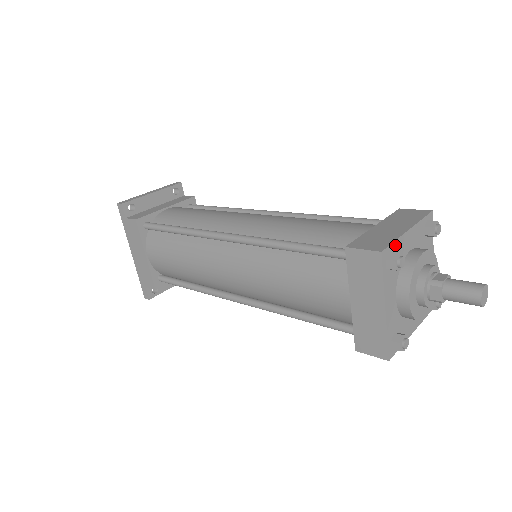
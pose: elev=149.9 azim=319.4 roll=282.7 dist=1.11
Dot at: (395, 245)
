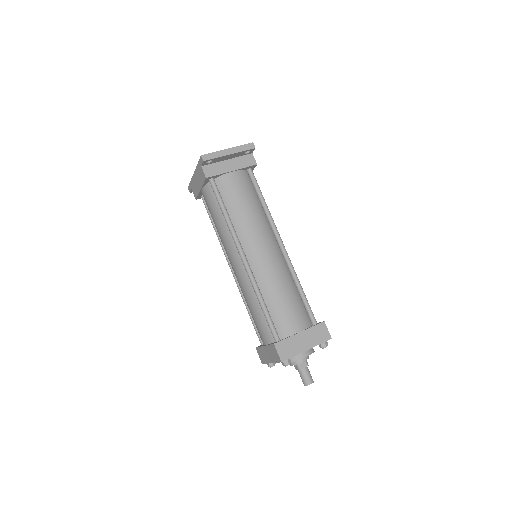
Dot at: (293, 356)
